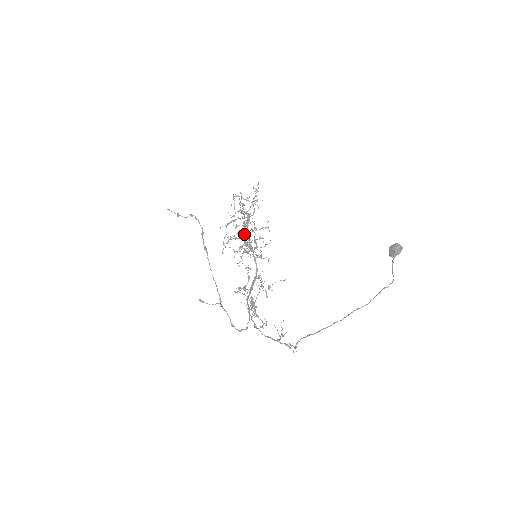
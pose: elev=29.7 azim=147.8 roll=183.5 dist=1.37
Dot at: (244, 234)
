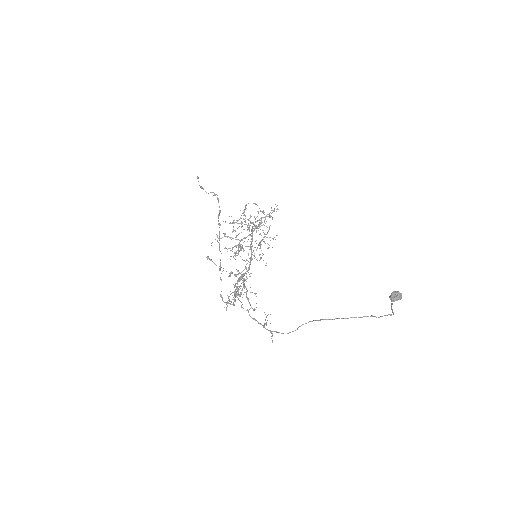
Dot at: (244, 237)
